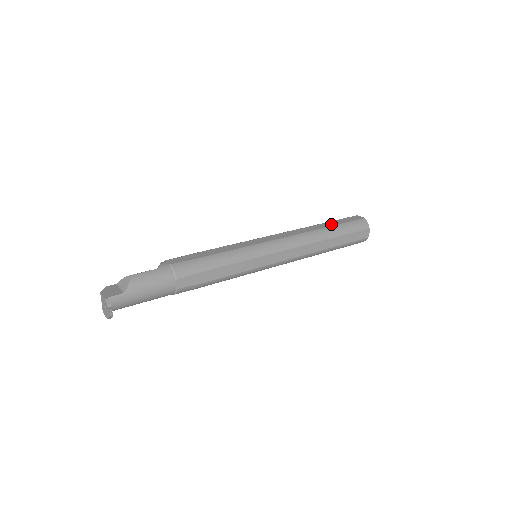
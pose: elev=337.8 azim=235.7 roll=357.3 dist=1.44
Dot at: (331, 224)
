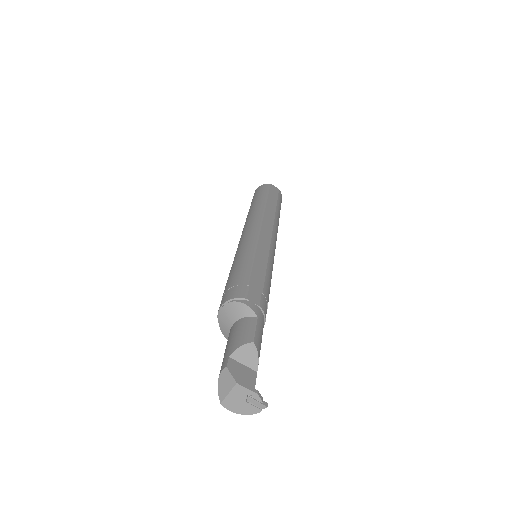
Dot at: (274, 202)
